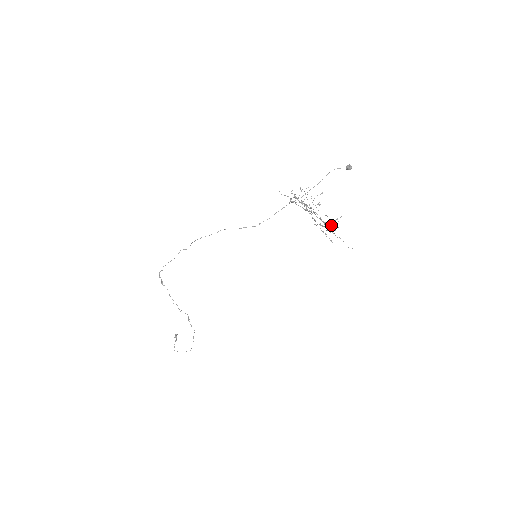
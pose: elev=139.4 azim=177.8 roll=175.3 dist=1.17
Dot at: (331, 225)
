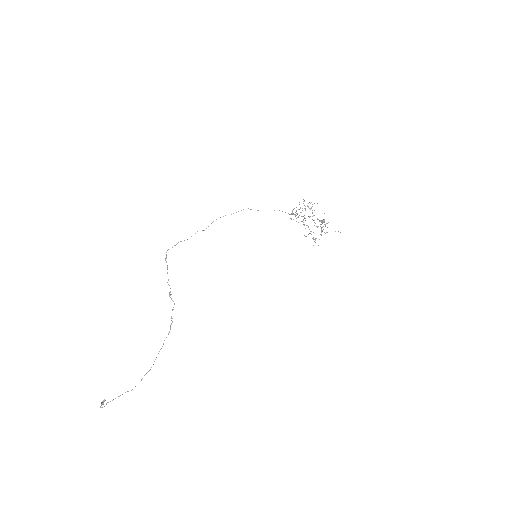
Dot at: (322, 227)
